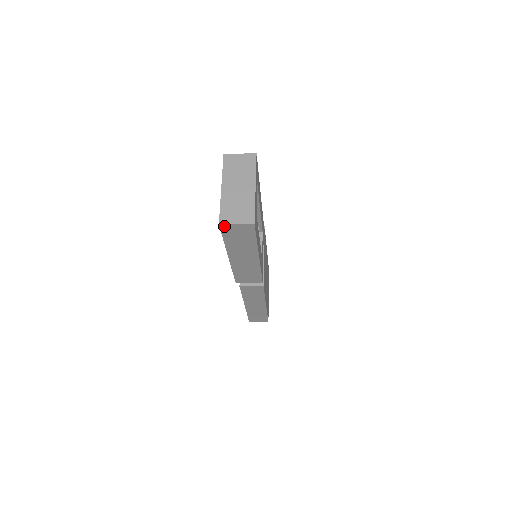
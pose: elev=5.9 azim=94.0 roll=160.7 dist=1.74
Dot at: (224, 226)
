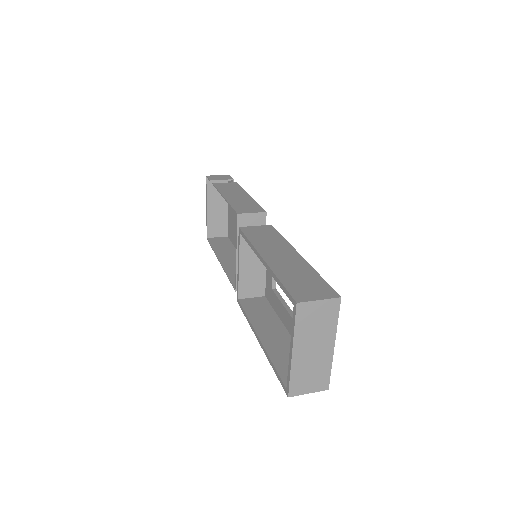
Dot at: (292, 393)
